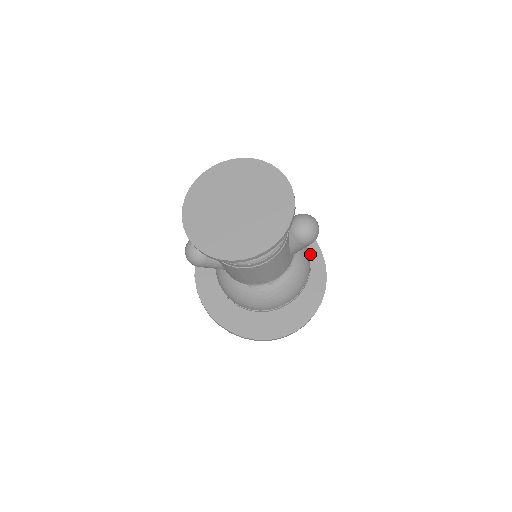
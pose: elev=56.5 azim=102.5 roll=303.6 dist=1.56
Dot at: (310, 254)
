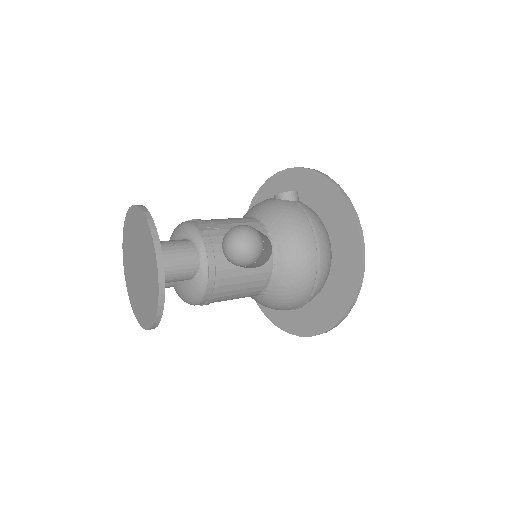
Dot at: (340, 219)
